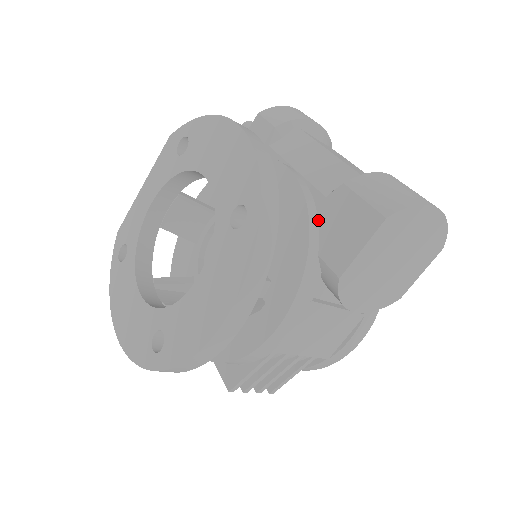
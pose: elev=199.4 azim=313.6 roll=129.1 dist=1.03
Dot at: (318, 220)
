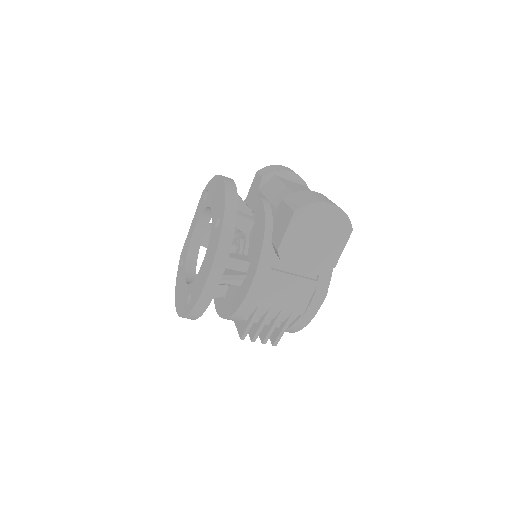
Dot at: (273, 223)
